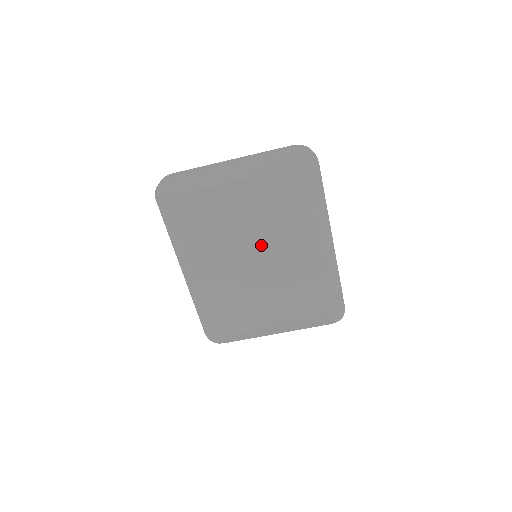
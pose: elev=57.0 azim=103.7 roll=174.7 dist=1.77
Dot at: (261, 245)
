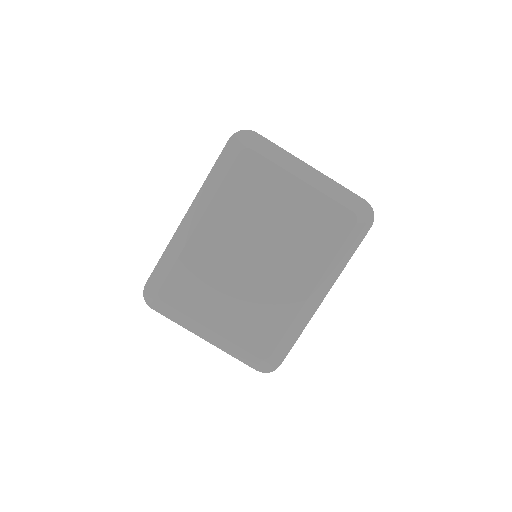
Dot at: (273, 248)
